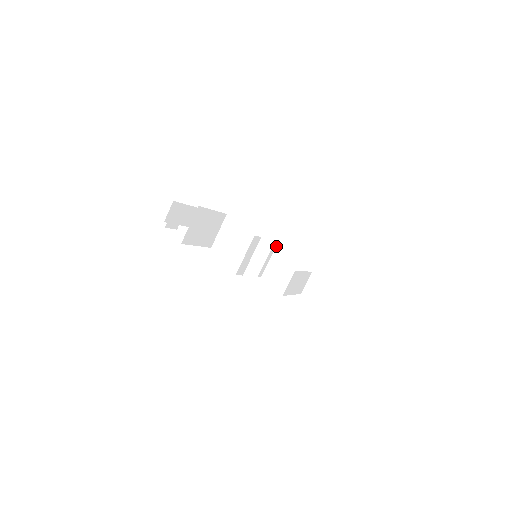
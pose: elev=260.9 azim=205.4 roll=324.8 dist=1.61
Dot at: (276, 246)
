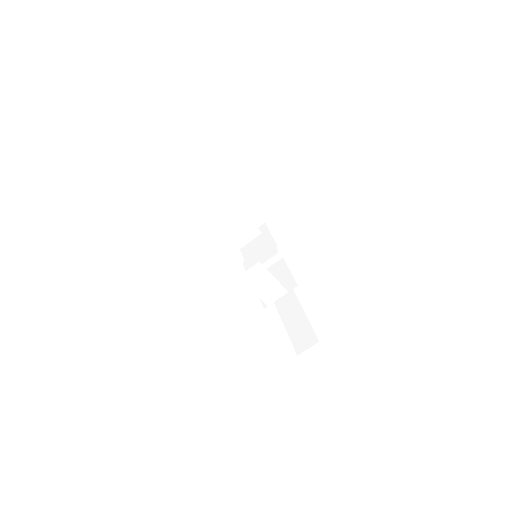
Dot at: (279, 260)
